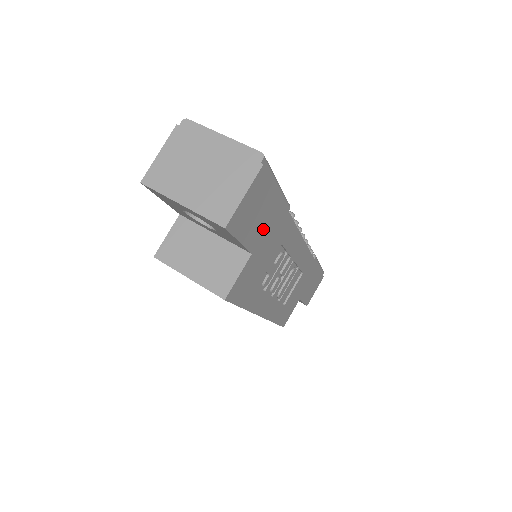
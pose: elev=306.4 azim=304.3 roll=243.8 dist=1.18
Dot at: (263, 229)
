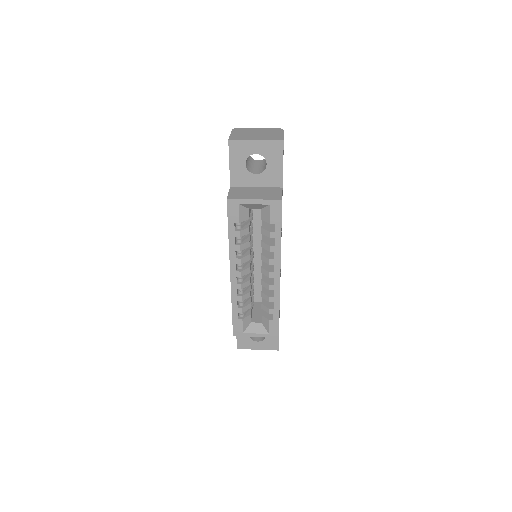
Dot at: occluded
